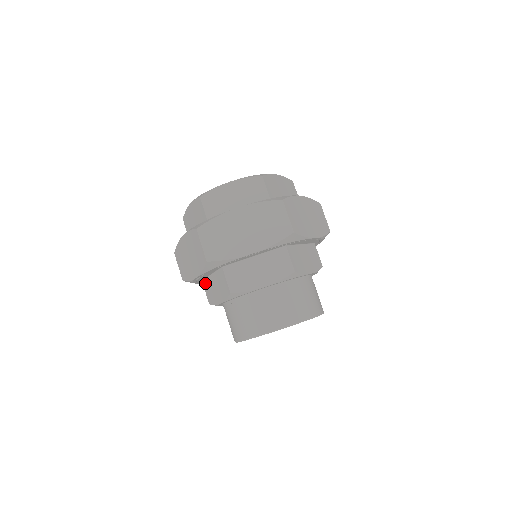
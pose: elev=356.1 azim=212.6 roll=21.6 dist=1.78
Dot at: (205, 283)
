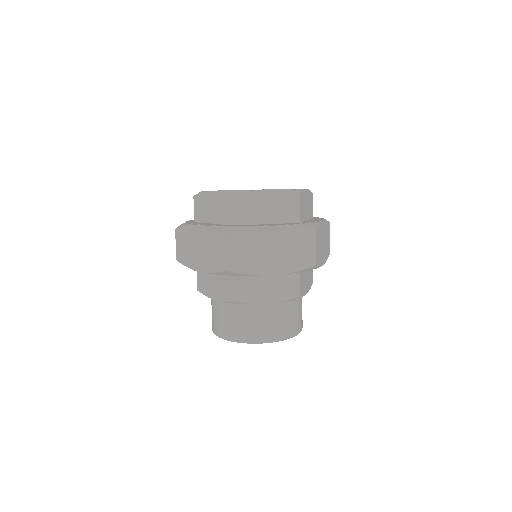
Dot at: occluded
